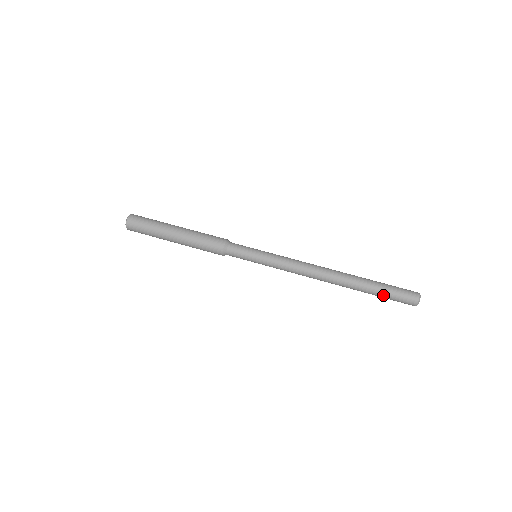
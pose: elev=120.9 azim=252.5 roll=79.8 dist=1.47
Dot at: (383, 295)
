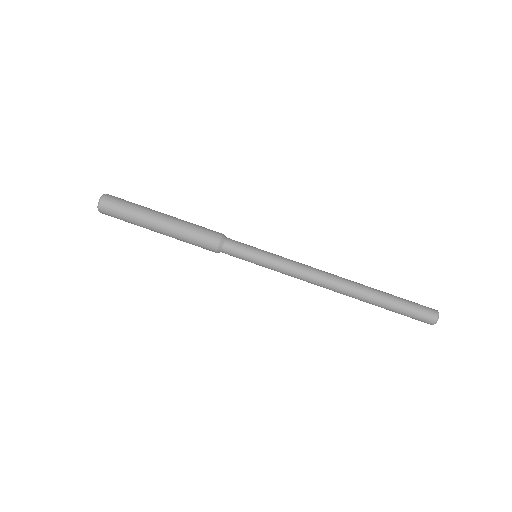
Dot at: (395, 312)
